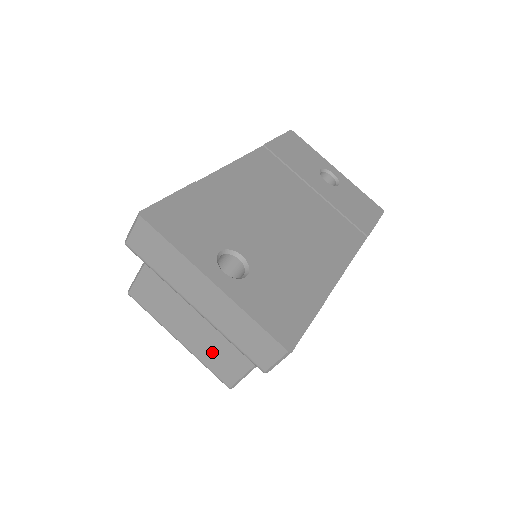
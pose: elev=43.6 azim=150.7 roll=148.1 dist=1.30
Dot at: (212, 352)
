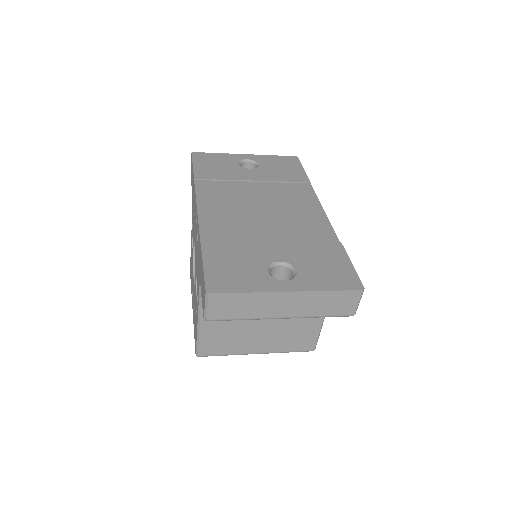
Dot at: (287, 339)
